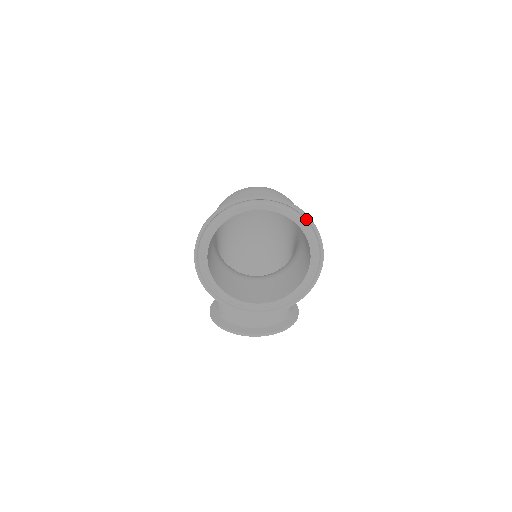
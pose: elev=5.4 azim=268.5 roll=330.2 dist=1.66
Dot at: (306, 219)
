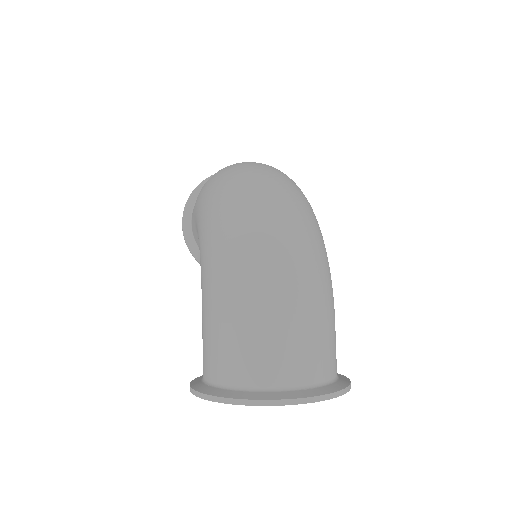
Dot at: occluded
